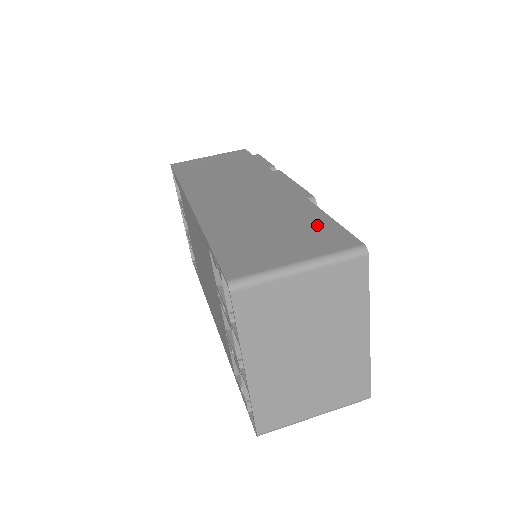
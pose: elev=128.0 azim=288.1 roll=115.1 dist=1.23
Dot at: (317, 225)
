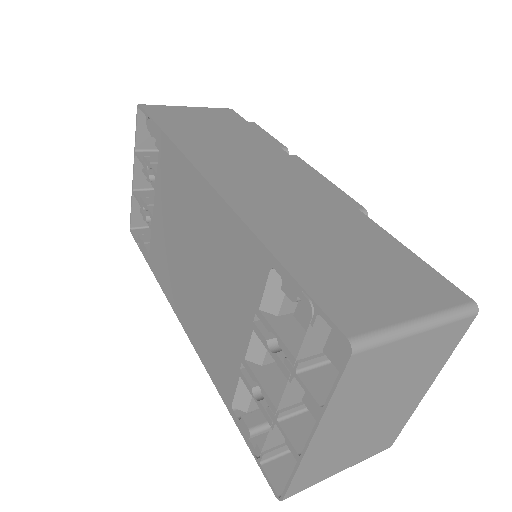
Dot at: (401, 258)
